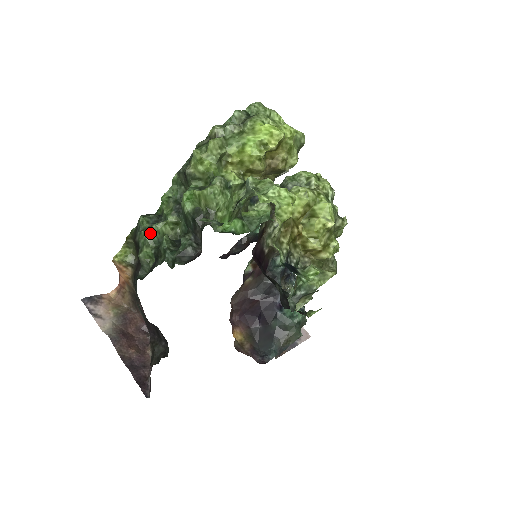
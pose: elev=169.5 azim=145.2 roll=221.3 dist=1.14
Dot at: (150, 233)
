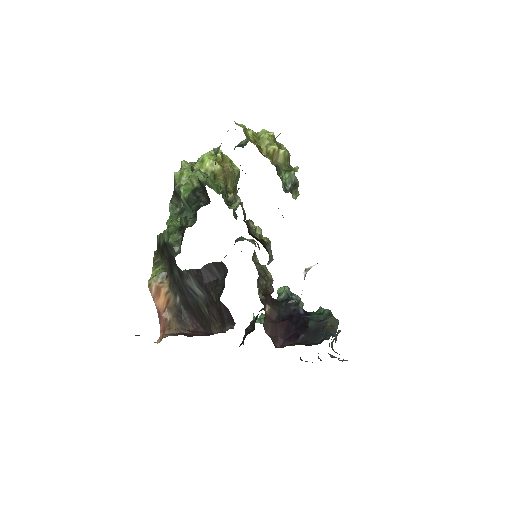
Dot at: (169, 228)
